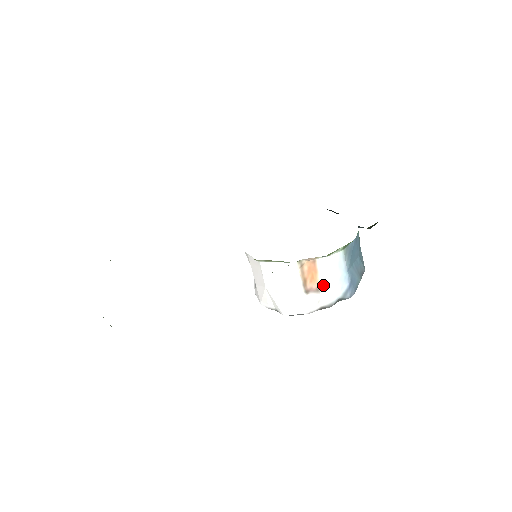
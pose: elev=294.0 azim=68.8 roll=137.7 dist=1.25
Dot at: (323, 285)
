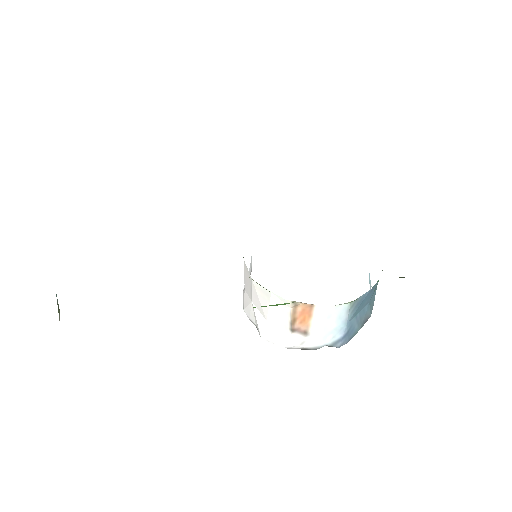
Dot at: (313, 330)
